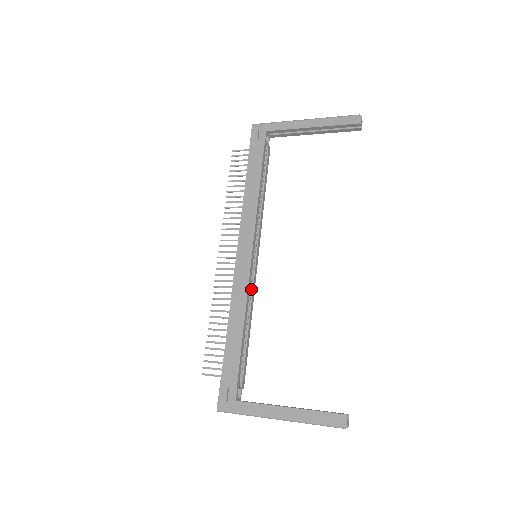
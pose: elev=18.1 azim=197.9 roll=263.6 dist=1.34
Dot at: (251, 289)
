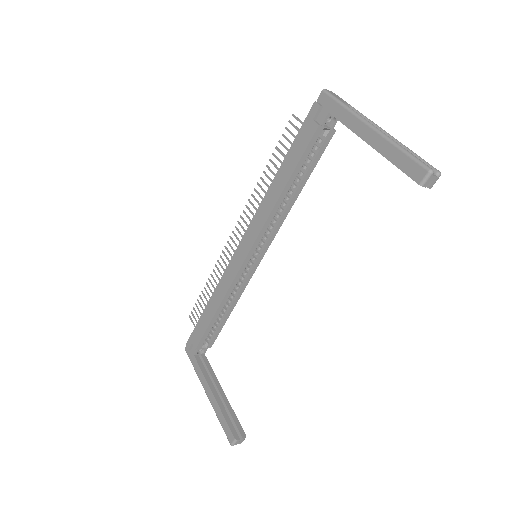
Dot at: (243, 280)
